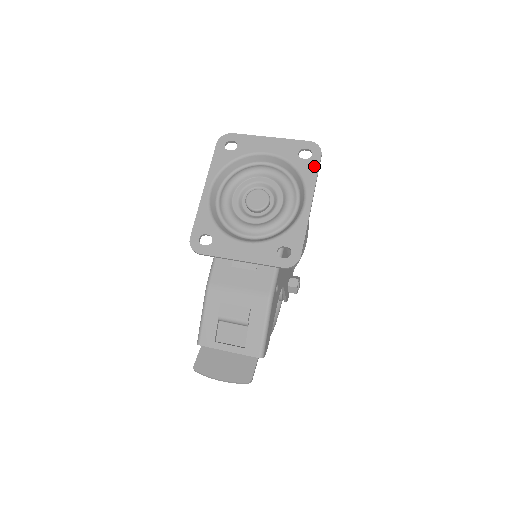
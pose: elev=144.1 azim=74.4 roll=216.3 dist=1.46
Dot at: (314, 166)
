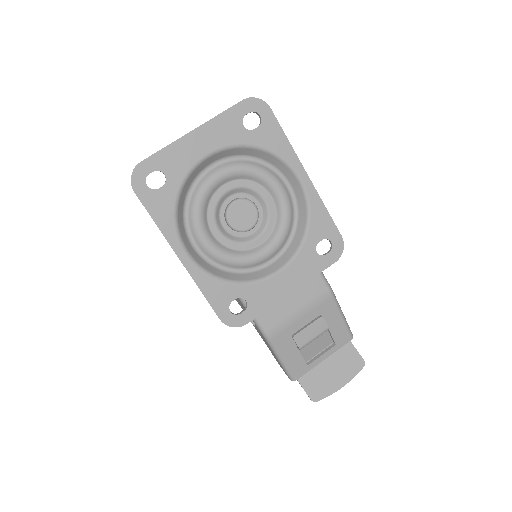
Dot at: (274, 129)
